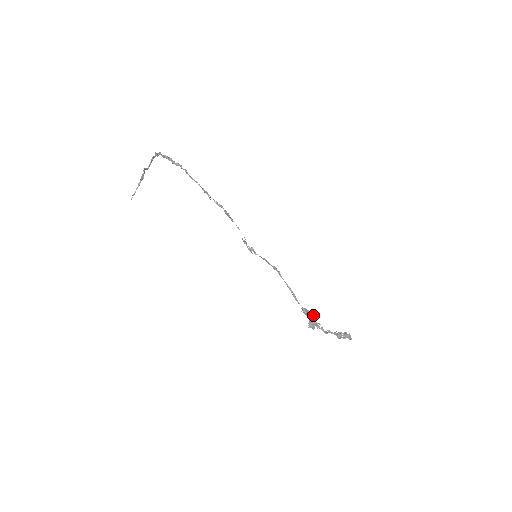
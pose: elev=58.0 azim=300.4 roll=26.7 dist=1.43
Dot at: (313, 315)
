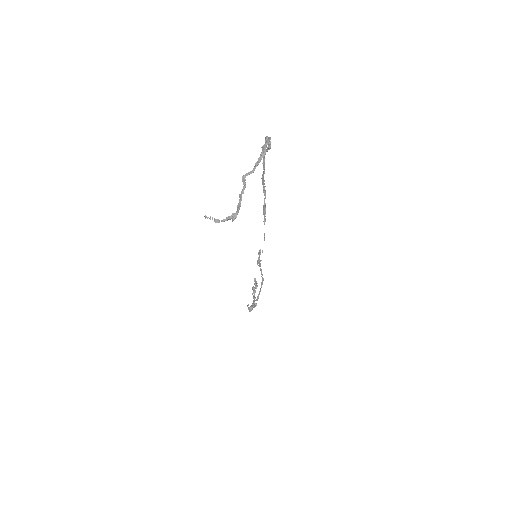
Dot at: (256, 304)
